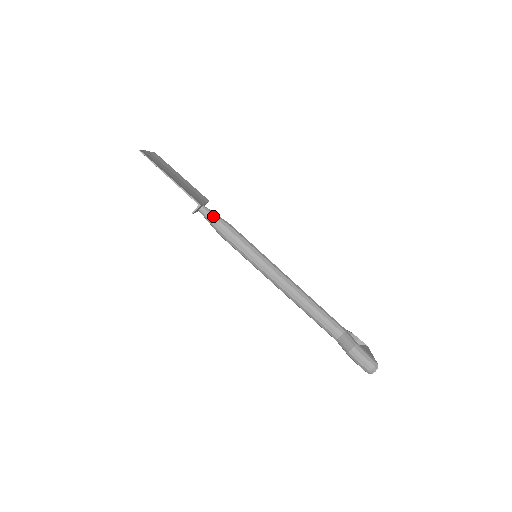
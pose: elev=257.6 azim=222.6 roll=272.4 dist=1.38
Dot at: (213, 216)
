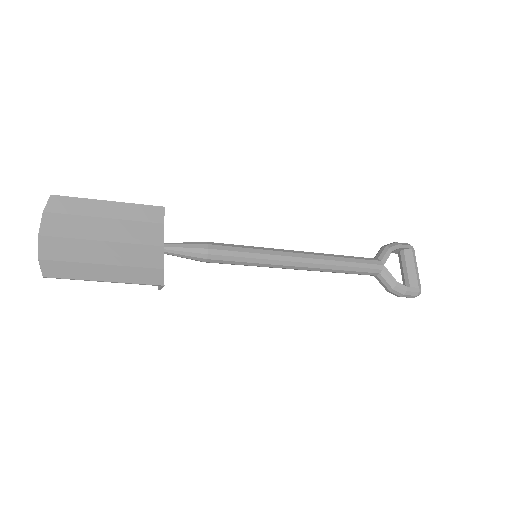
Dot at: (183, 255)
